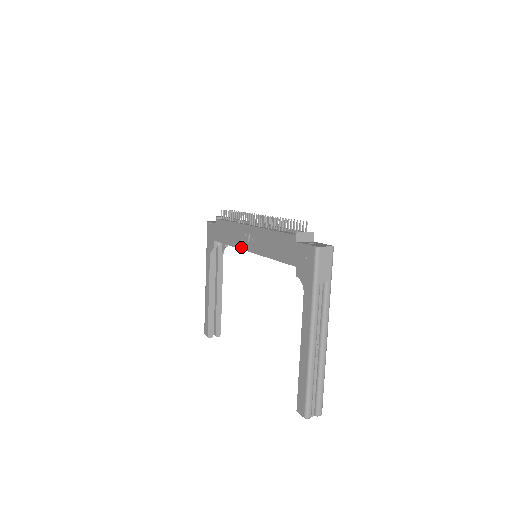
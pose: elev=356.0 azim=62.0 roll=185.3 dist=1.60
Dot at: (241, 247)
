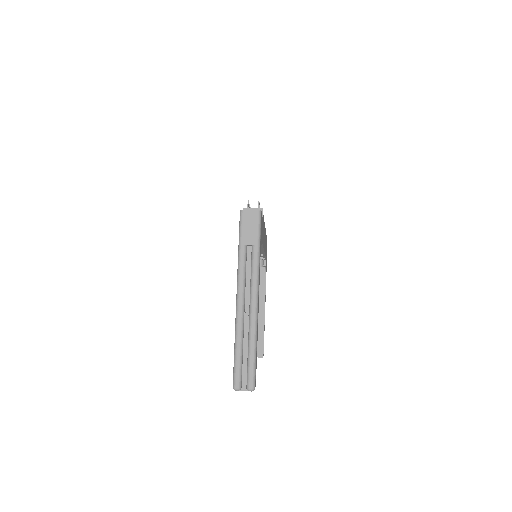
Dot at: occluded
